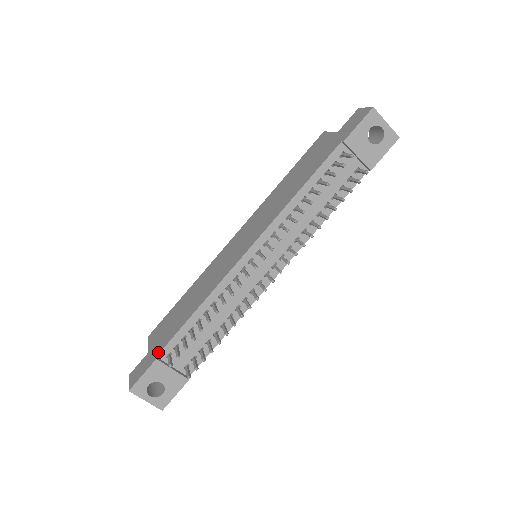
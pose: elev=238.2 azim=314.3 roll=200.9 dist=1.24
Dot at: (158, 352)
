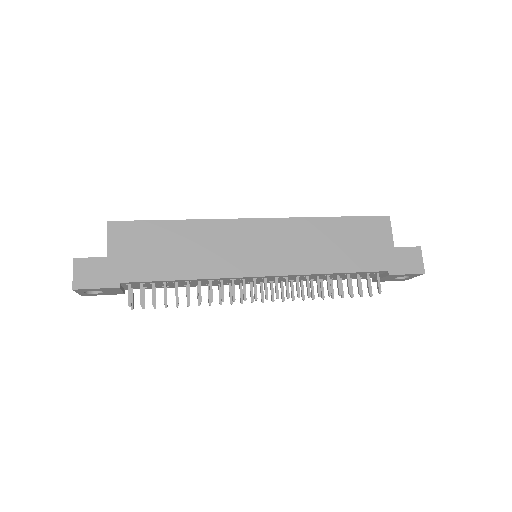
Dot at: (124, 280)
